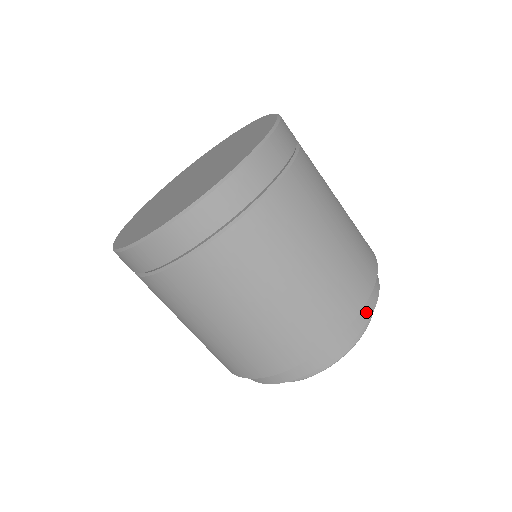
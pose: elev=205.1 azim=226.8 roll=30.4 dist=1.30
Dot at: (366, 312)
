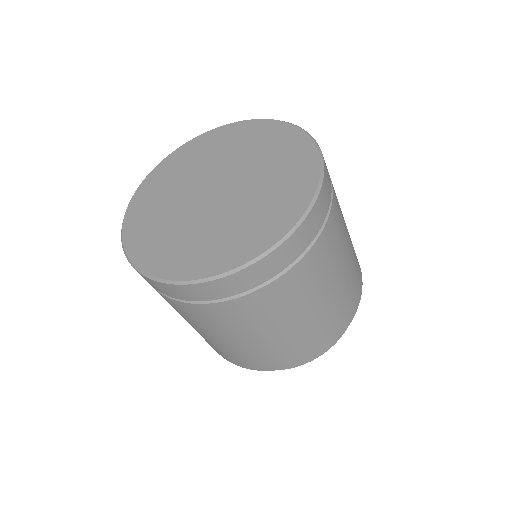
Dot at: occluded
